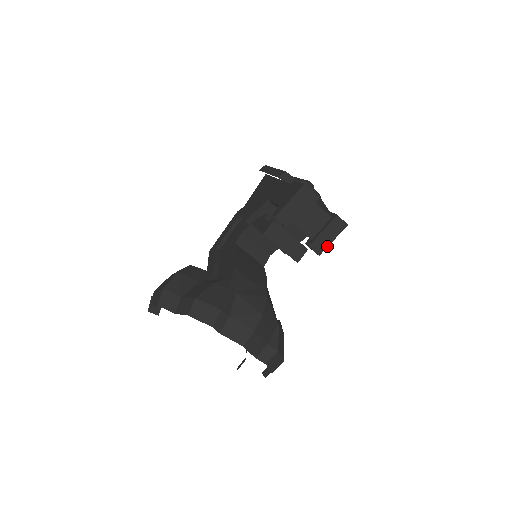
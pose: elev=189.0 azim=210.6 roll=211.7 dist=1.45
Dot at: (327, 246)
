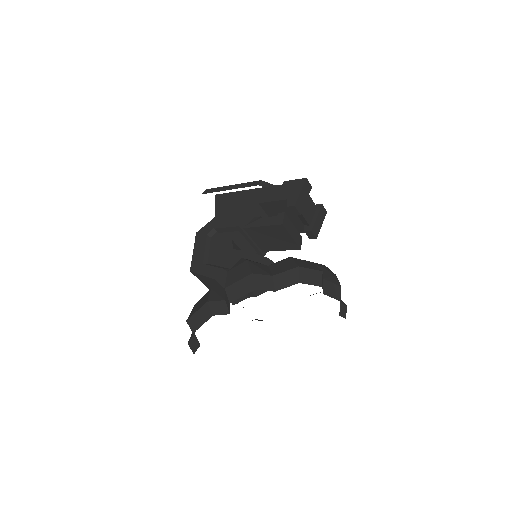
Dot at: (319, 230)
